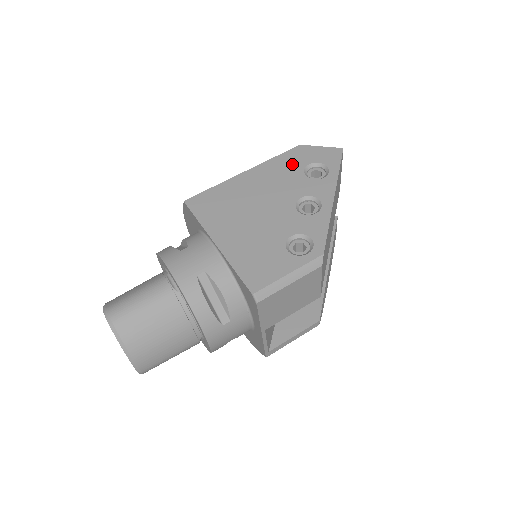
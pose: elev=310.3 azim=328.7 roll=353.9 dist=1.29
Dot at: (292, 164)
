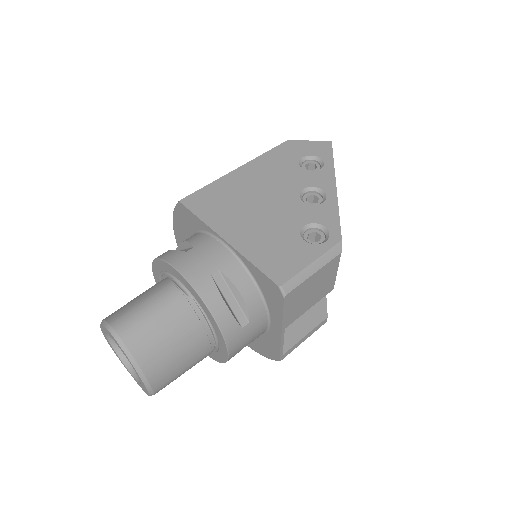
Dot at: (285, 158)
